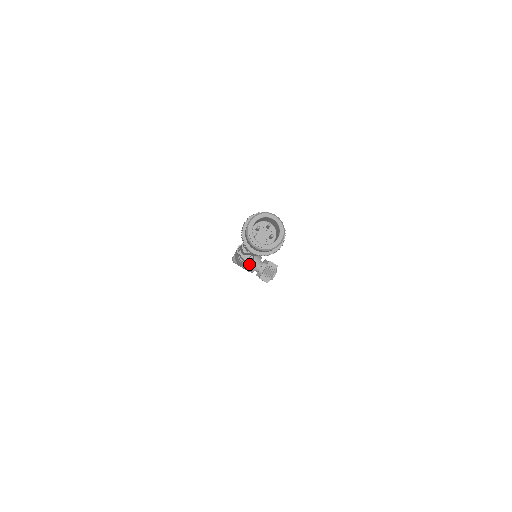
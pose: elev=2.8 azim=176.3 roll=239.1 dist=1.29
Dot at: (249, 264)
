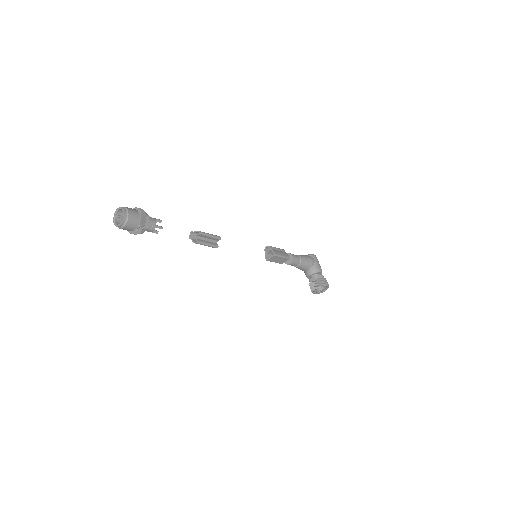
Dot at: (304, 270)
